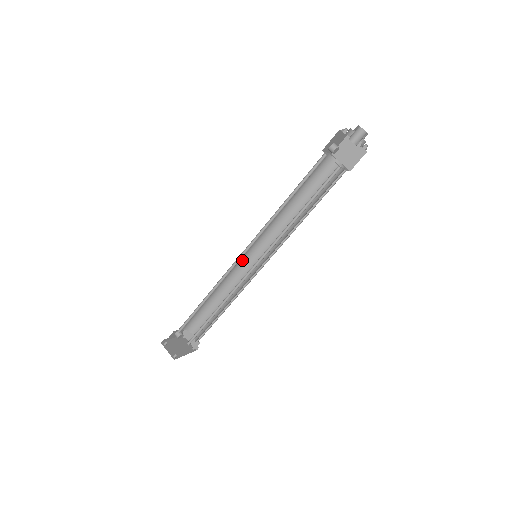
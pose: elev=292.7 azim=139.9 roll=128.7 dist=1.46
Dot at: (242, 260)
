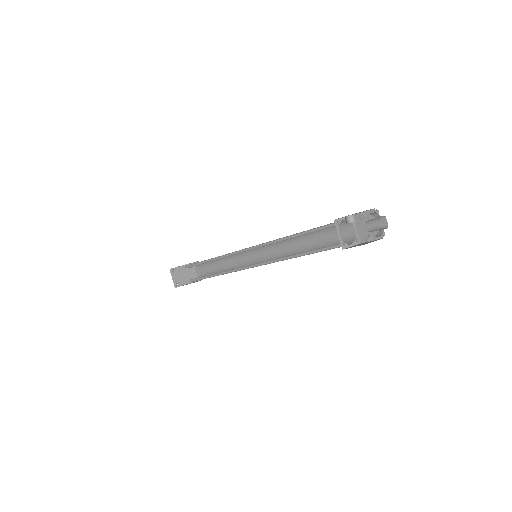
Dot at: occluded
